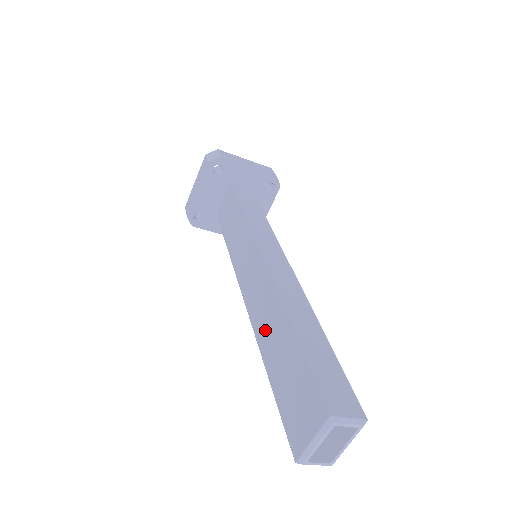
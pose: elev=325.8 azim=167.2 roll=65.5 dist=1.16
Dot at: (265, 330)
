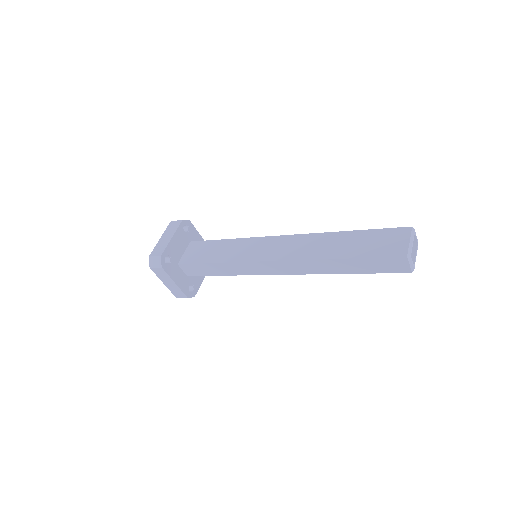
Dot at: (321, 250)
